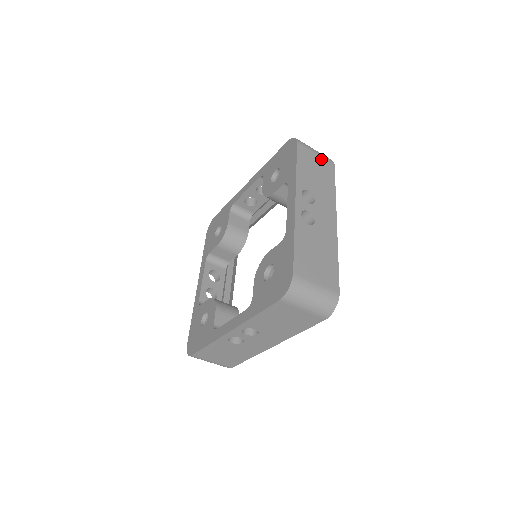
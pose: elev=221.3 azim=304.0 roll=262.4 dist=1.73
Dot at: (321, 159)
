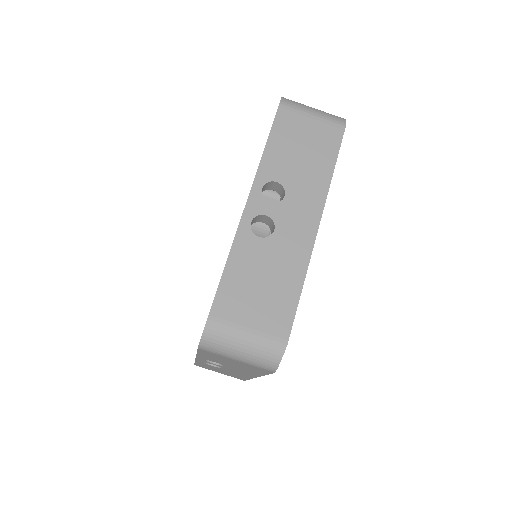
Dot at: occluded
